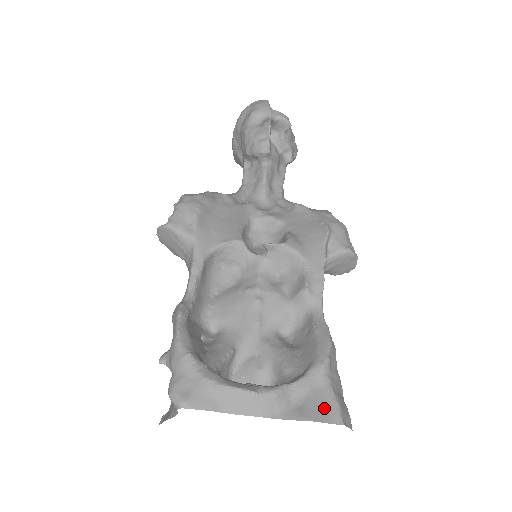
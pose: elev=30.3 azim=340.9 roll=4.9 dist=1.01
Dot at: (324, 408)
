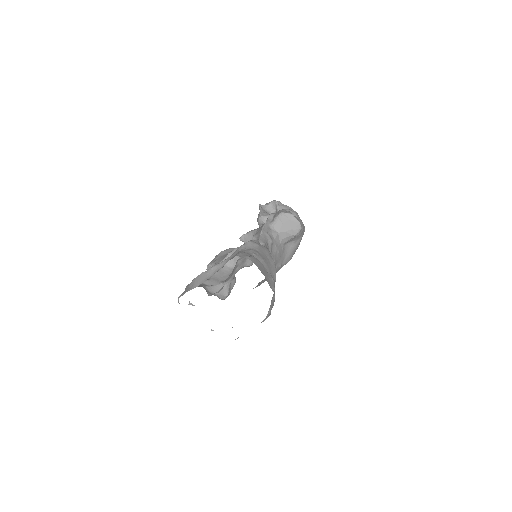
Dot at: occluded
